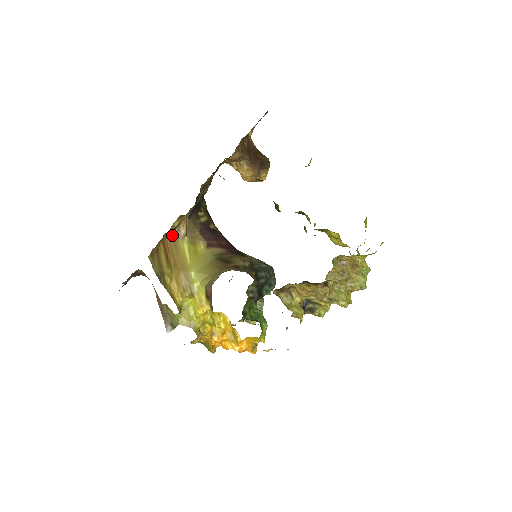
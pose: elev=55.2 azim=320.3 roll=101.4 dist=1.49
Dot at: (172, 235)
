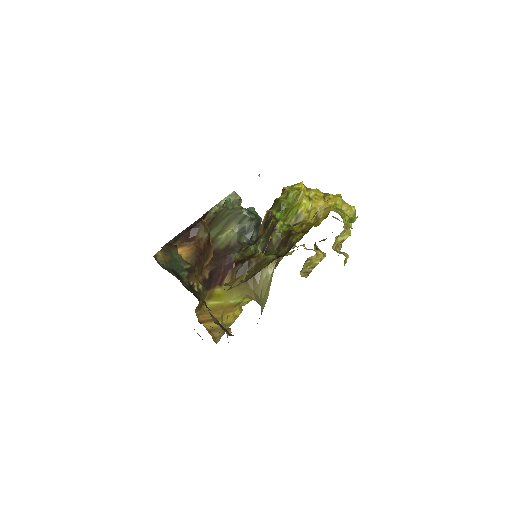
Dot at: occluded
